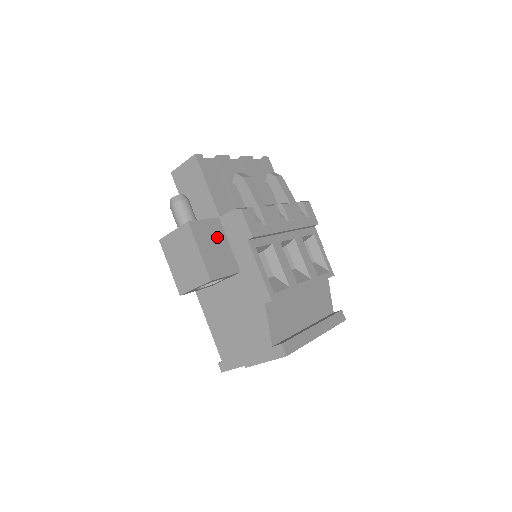
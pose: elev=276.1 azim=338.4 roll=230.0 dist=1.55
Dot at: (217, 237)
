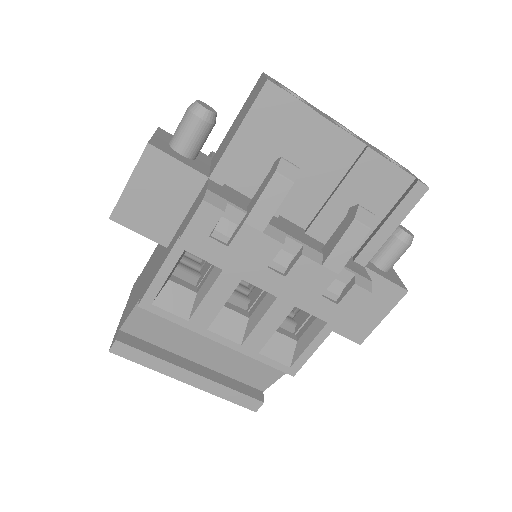
Dot at: (176, 192)
